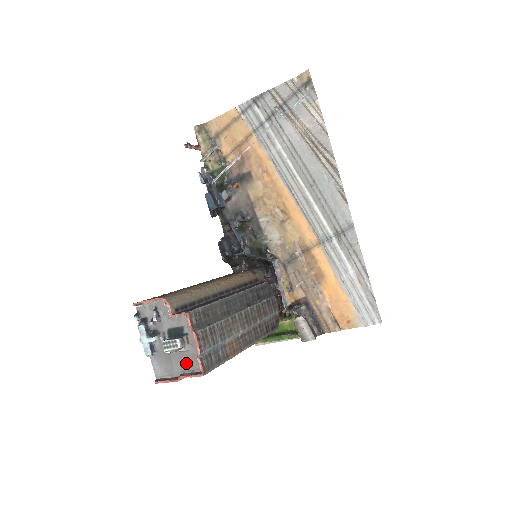
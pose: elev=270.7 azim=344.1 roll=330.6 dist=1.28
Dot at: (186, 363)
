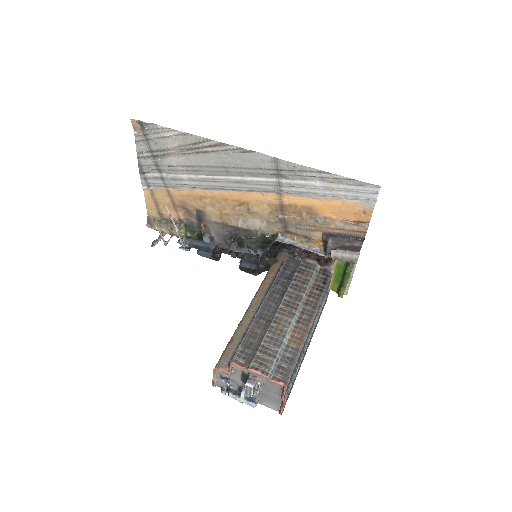
Dot at: (273, 388)
